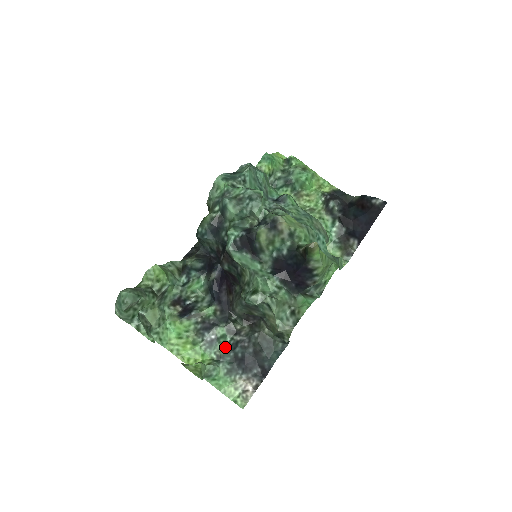
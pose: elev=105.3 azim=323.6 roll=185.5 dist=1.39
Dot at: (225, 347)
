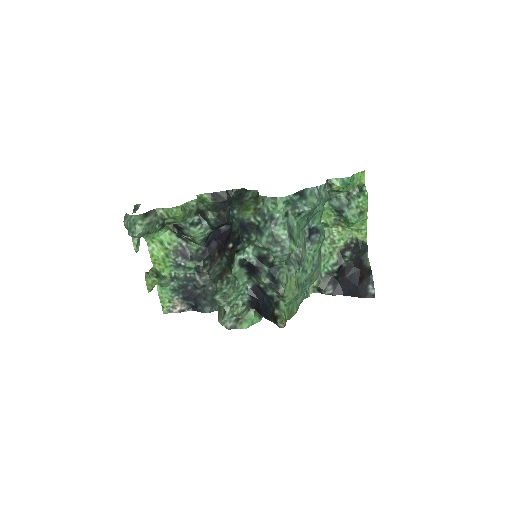
Dot at: (185, 275)
